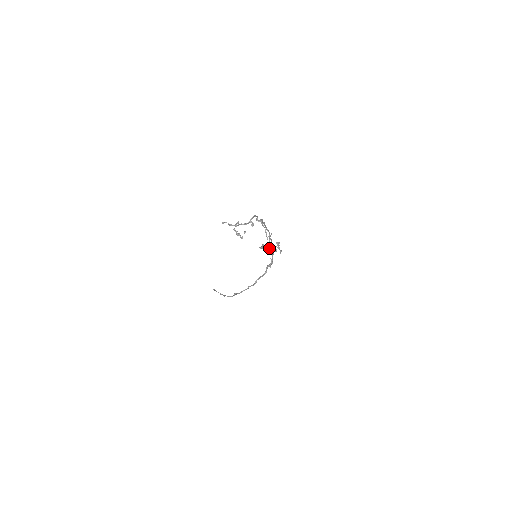
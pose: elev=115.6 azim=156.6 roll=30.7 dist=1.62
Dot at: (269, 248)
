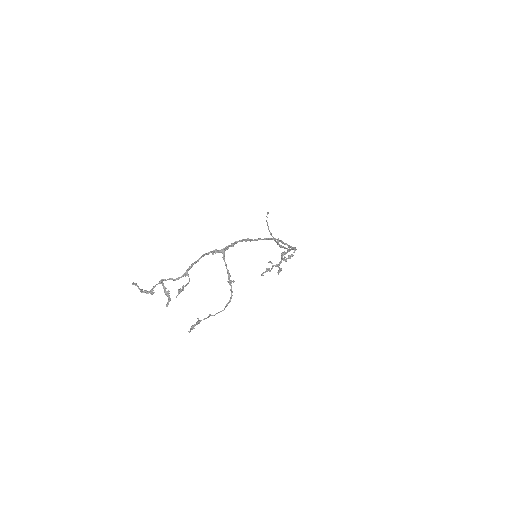
Dot at: occluded
